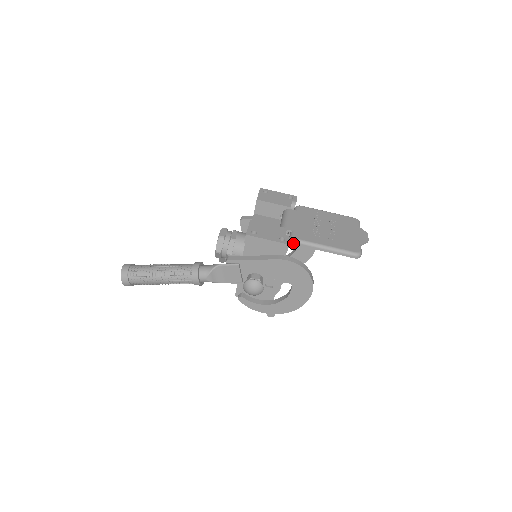
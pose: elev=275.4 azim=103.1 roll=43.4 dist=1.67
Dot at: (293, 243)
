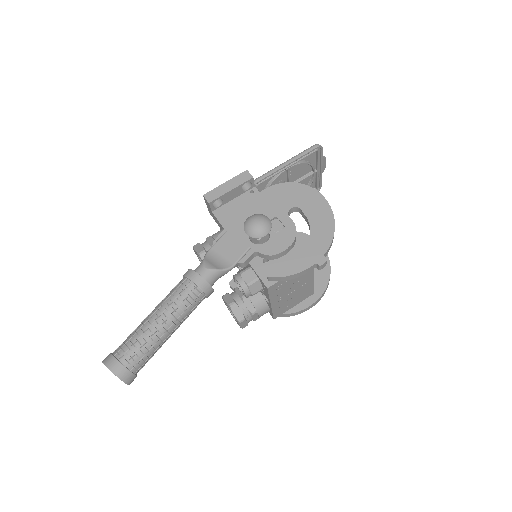
Dot at: (257, 182)
